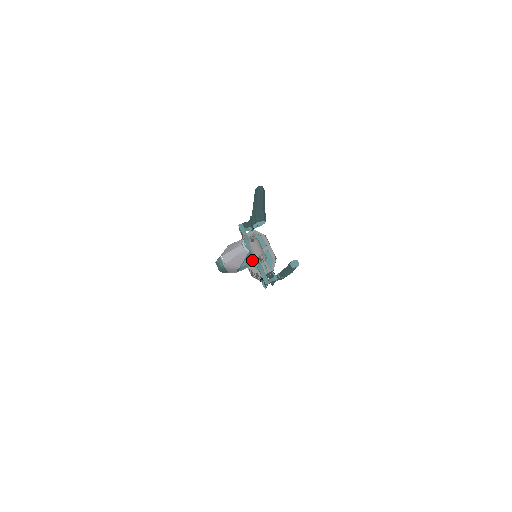
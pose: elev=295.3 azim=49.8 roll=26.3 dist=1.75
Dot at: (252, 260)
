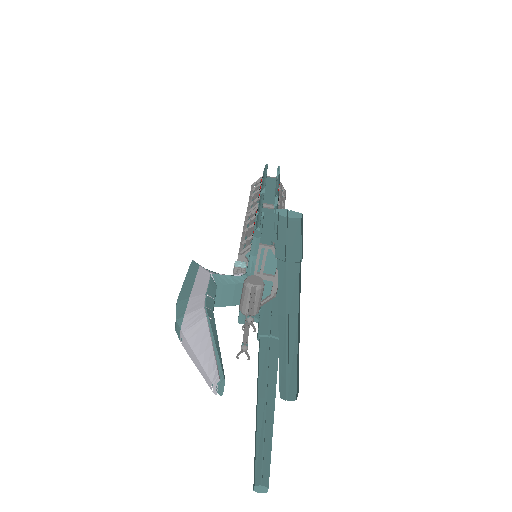
Dot at: (237, 302)
